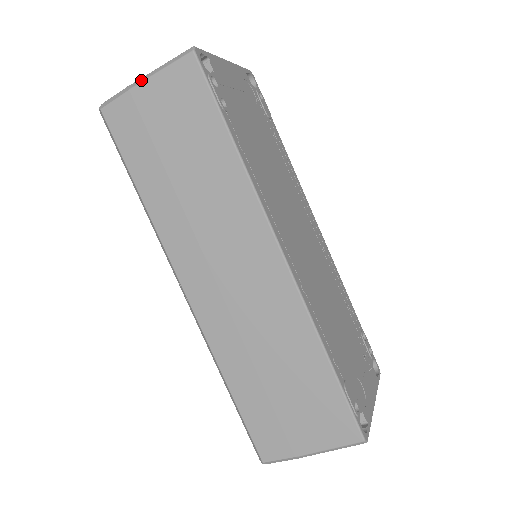
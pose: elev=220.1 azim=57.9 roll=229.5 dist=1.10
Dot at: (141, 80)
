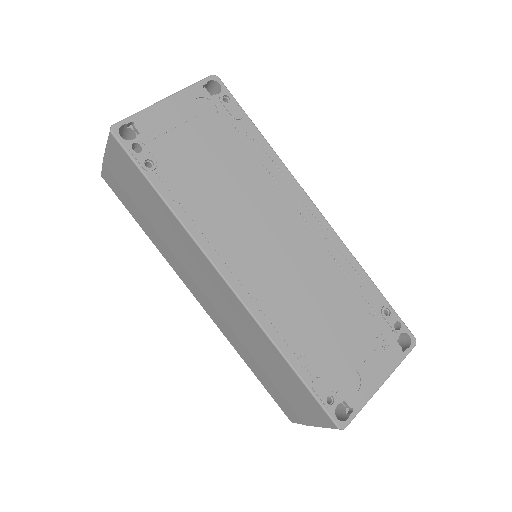
Dot at: (104, 154)
